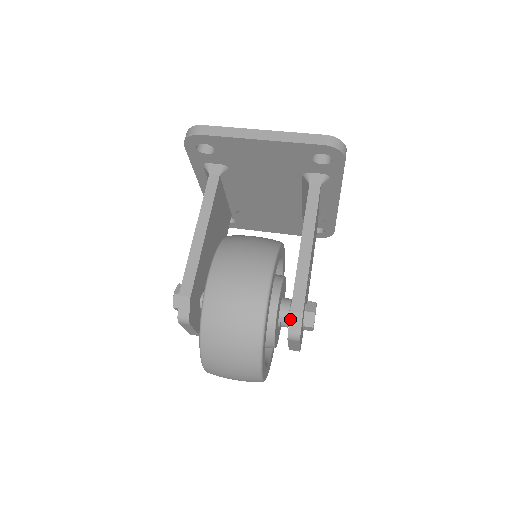
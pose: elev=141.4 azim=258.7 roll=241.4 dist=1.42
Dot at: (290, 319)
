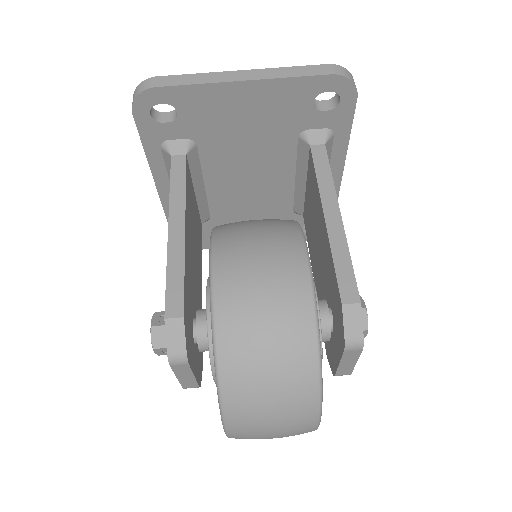
Dot at: (344, 317)
